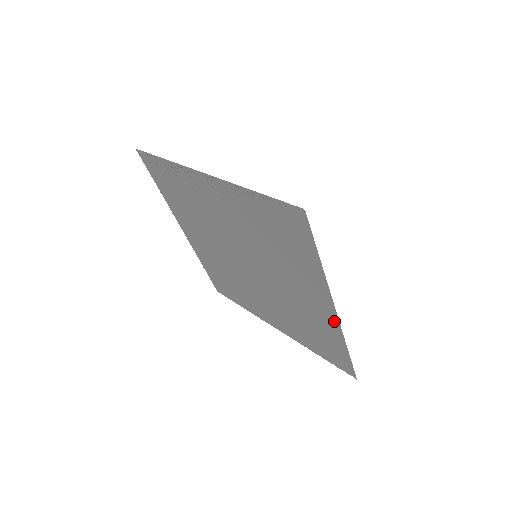
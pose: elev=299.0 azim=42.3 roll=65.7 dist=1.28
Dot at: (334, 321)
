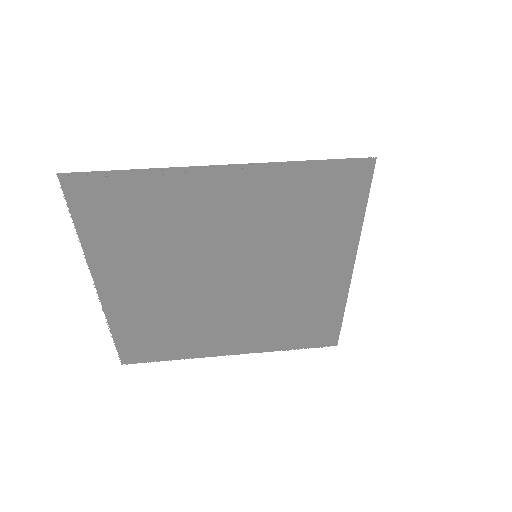
Dot at: (344, 284)
